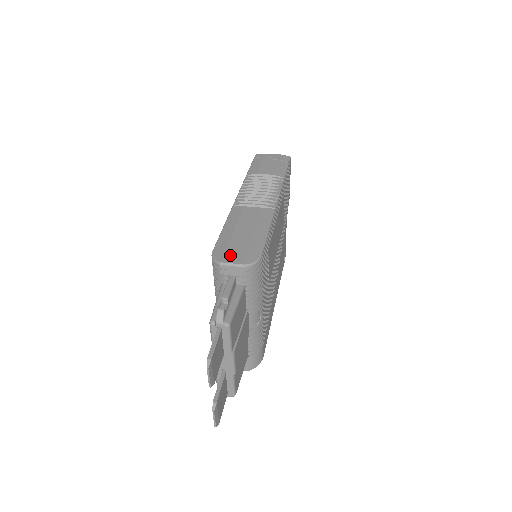
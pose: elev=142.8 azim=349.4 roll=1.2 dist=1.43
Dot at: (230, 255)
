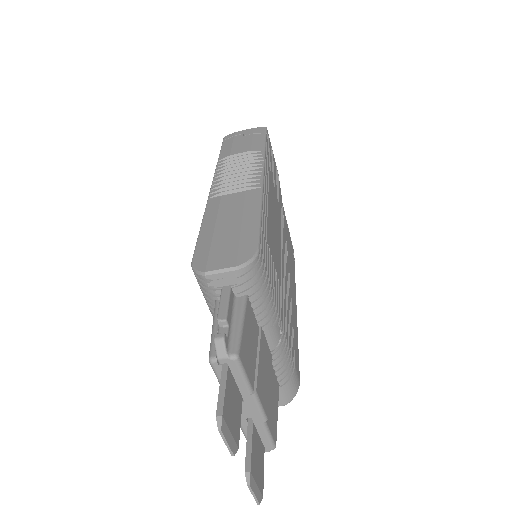
Dot at: (215, 259)
